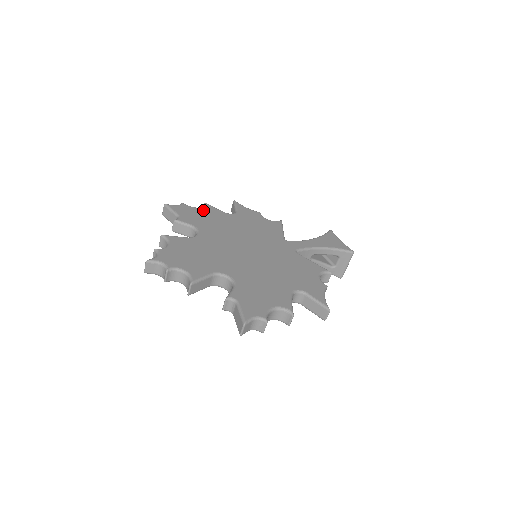
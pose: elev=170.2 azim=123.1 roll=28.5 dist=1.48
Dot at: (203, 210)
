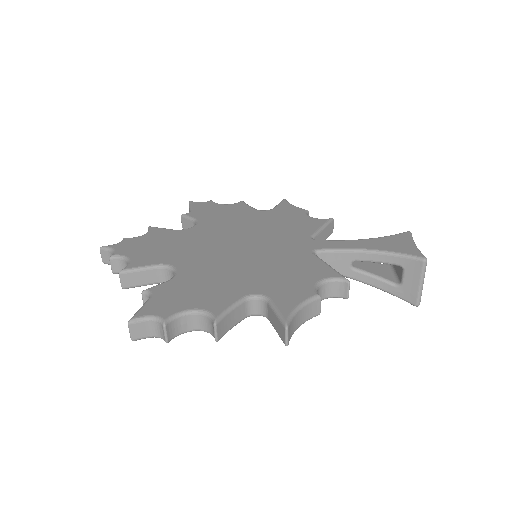
Dot at: (228, 206)
